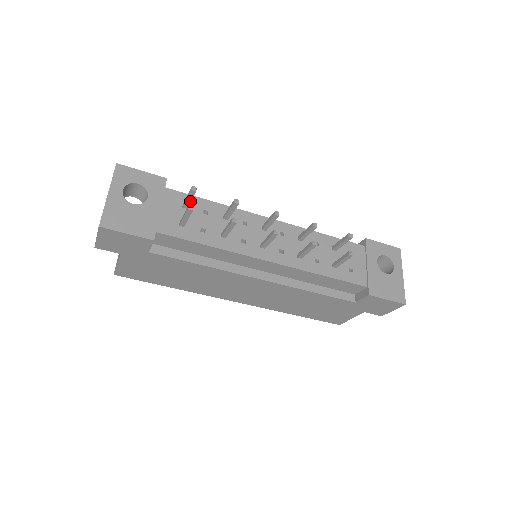
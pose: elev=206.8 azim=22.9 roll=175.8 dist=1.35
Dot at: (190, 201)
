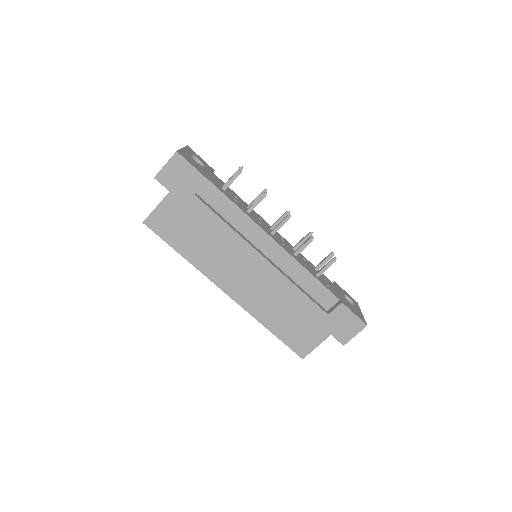
Dot at: occluded
